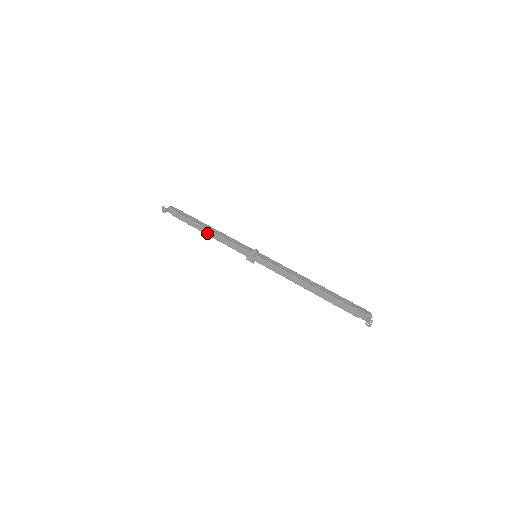
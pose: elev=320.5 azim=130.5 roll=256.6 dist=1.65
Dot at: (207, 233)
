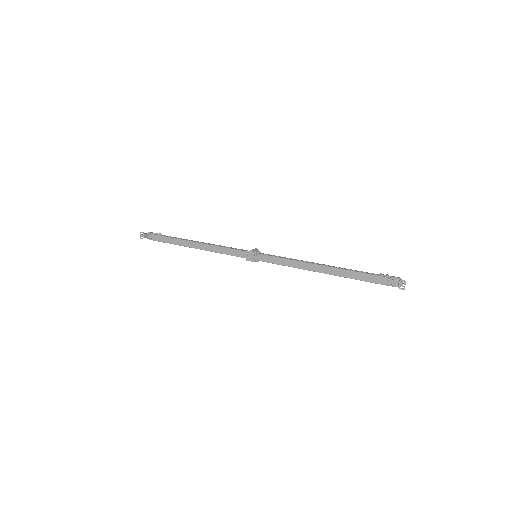
Dot at: (196, 246)
